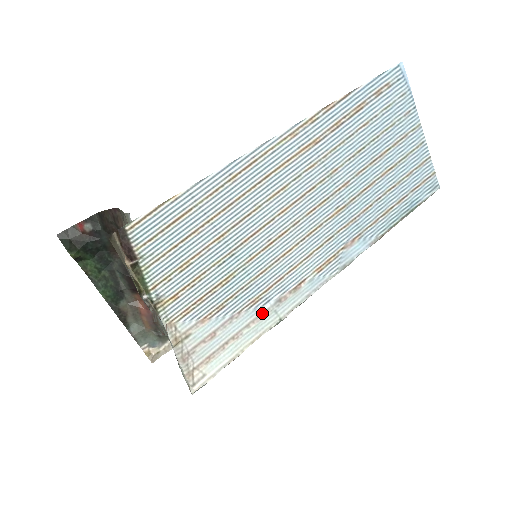
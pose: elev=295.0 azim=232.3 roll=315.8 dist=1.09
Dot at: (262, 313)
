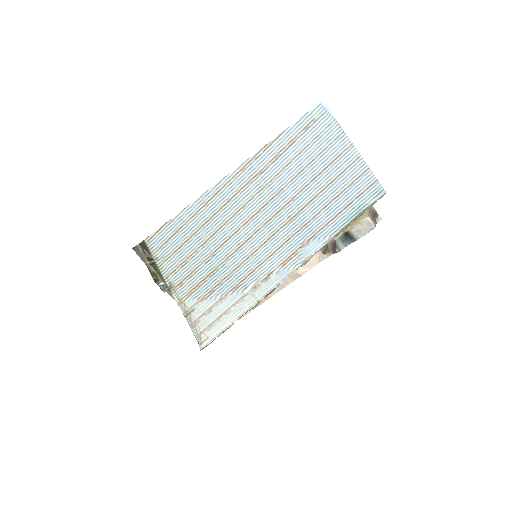
Dot at: (243, 296)
